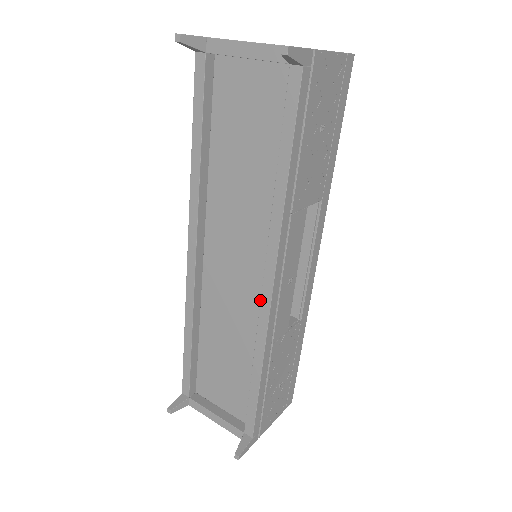
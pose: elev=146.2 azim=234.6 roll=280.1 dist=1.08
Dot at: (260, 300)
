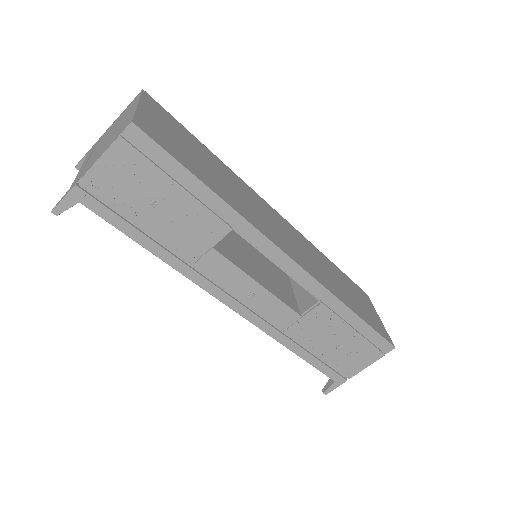
Dot at: occluded
